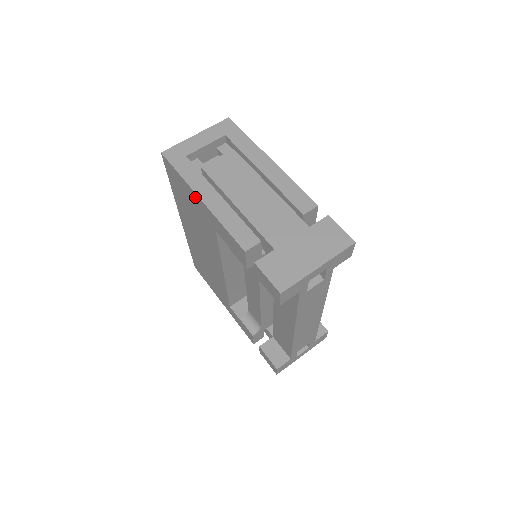
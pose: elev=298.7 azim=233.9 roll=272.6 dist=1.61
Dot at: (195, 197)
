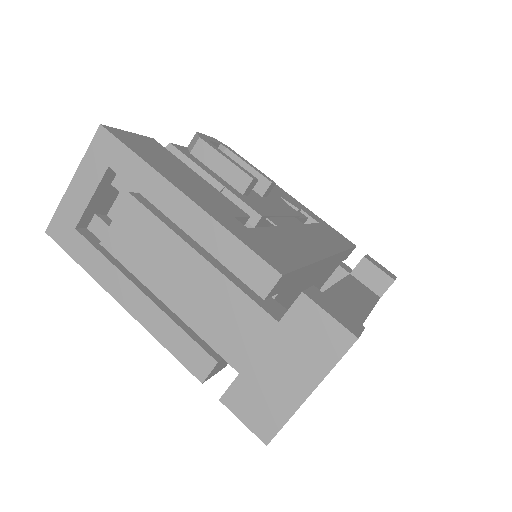
Dot at: occluded
